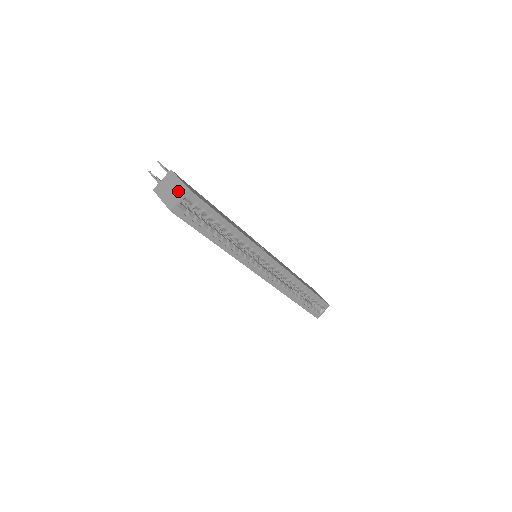
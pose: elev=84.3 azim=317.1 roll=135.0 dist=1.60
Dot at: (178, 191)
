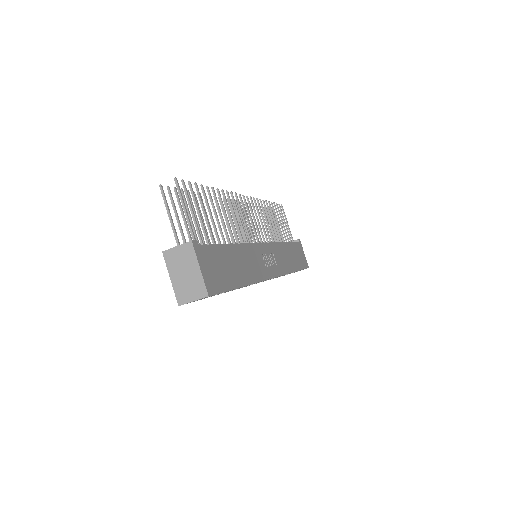
Dot at: (194, 286)
